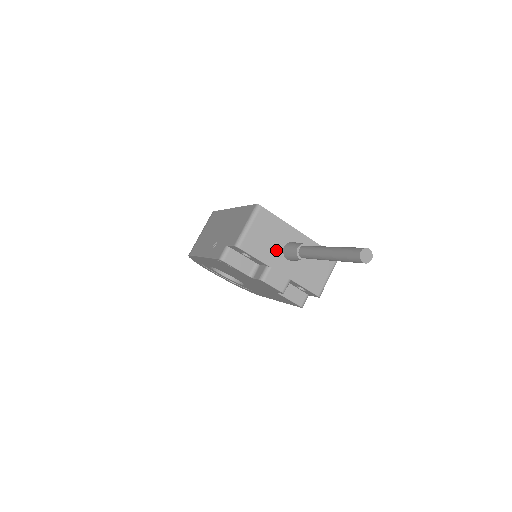
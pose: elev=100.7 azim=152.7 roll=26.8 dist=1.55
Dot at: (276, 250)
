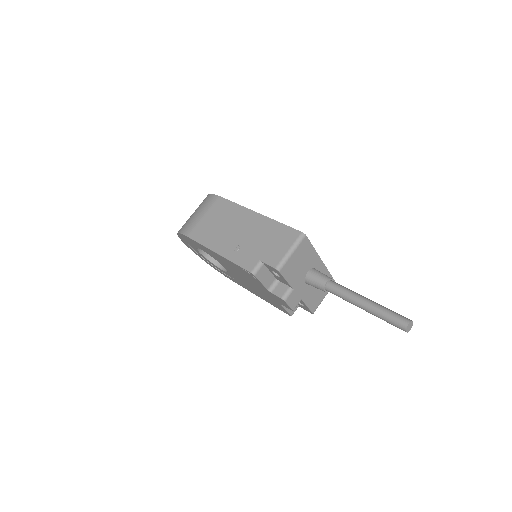
Dot at: (302, 275)
